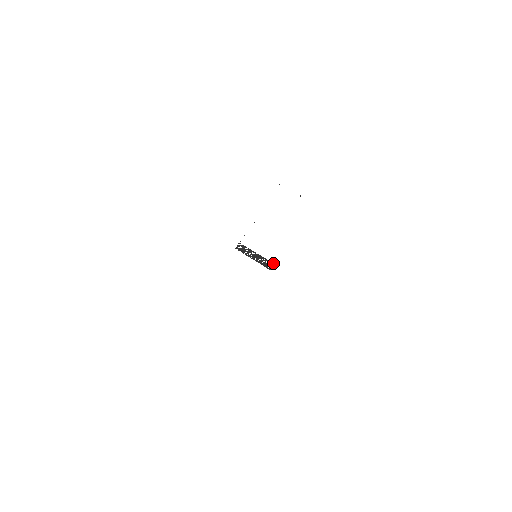
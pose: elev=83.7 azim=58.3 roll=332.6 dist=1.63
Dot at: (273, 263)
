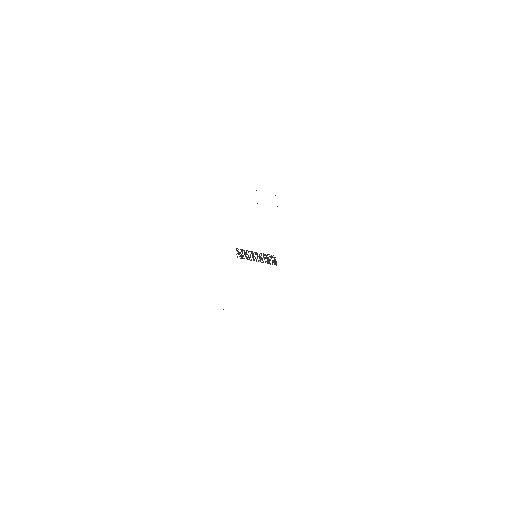
Dot at: occluded
